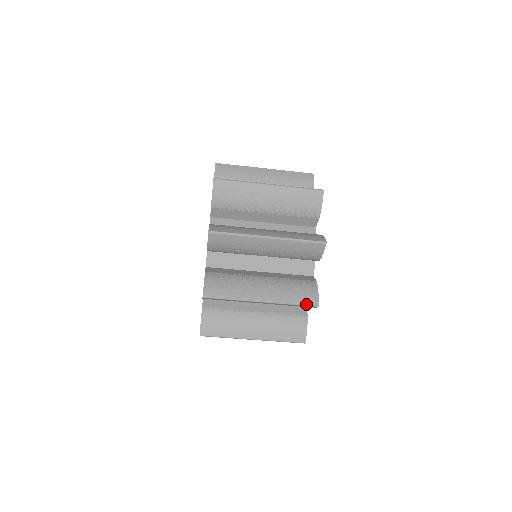
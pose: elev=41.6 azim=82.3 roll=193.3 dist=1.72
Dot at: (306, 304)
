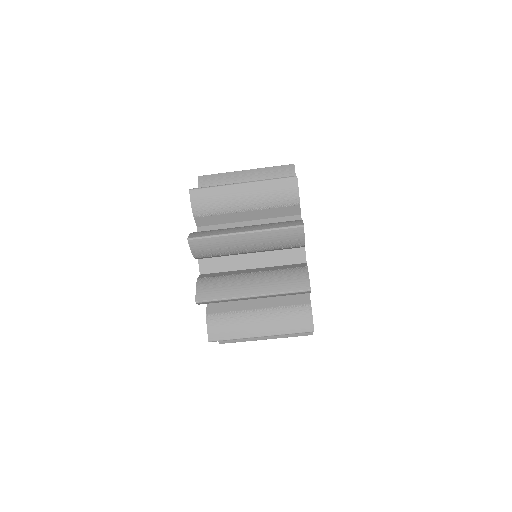
Dot at: (302, 332)
